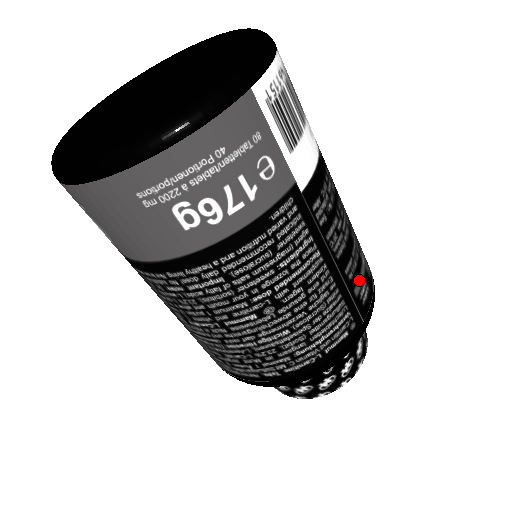
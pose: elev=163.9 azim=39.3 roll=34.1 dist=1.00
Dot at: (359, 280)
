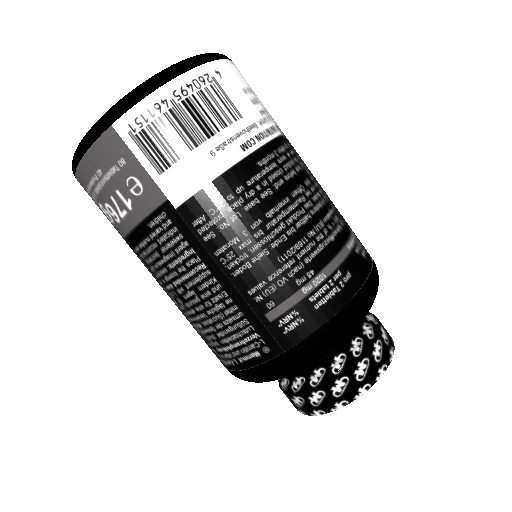
Dot at: (279, 307)
